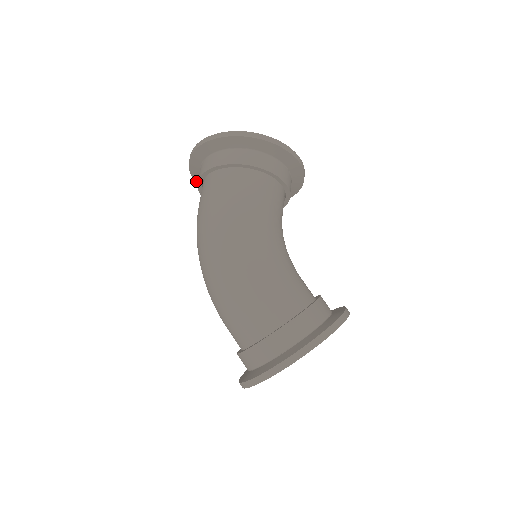
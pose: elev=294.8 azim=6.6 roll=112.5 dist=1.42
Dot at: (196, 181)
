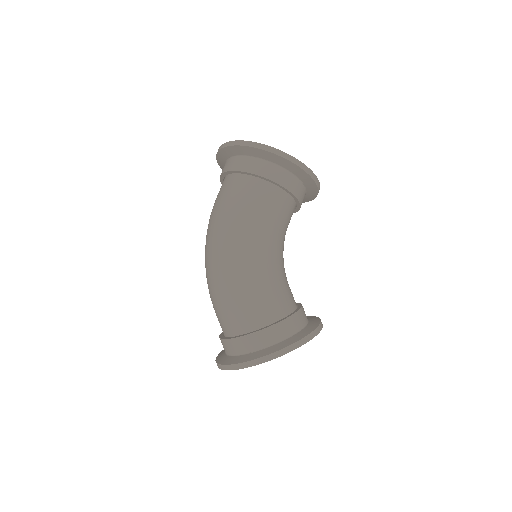
Dot at: (221, 168)
